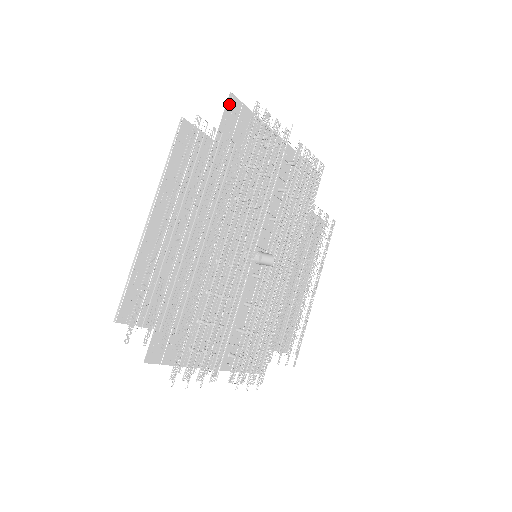
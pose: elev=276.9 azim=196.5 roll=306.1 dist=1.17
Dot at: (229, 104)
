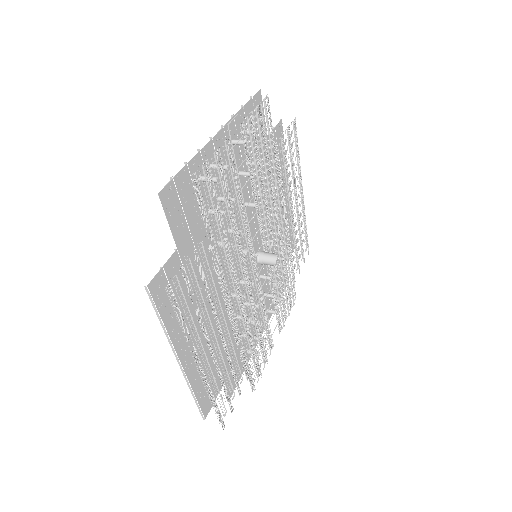
Dot at: (165, 203)
